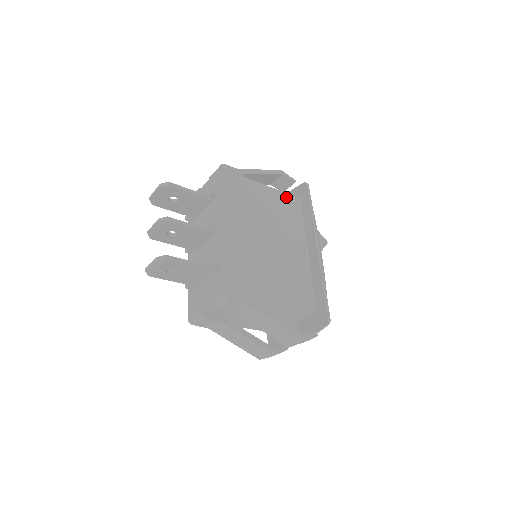
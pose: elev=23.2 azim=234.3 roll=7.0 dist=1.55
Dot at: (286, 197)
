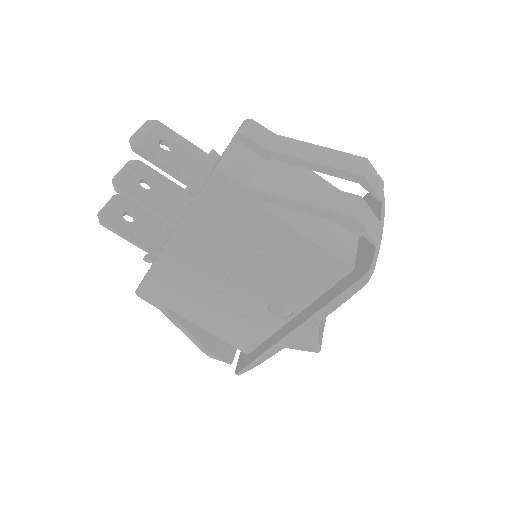
Dot at: occluded
